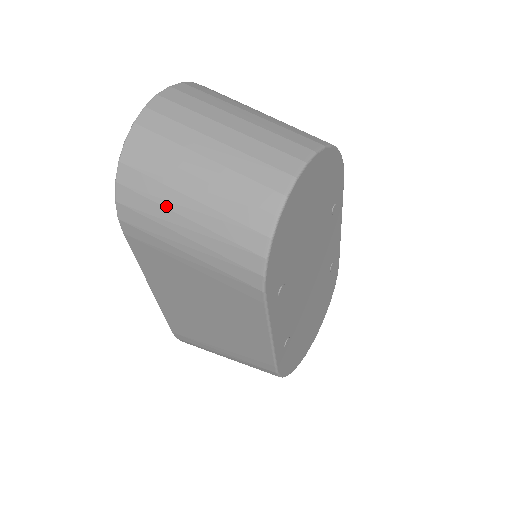
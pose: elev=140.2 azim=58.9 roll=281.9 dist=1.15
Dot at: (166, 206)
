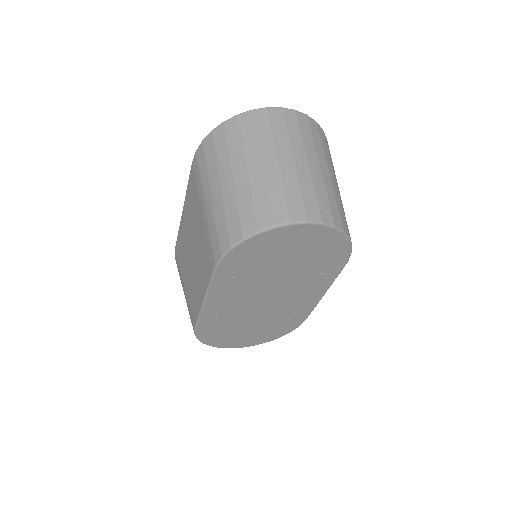
Dot at: (219, 169)
